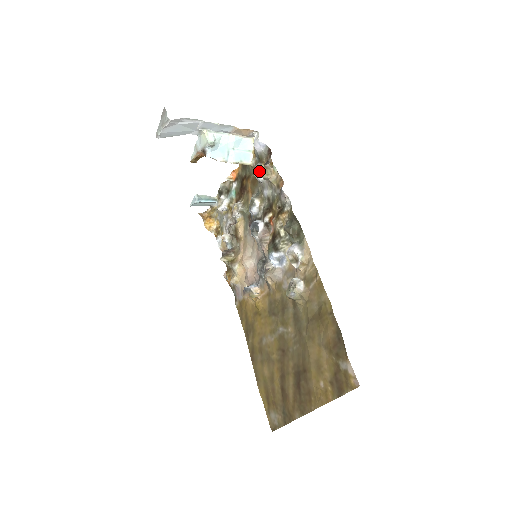
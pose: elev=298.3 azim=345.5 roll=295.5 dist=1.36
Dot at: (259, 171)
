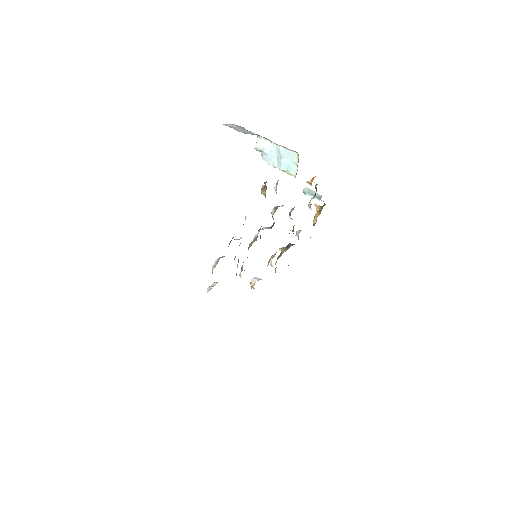
Dot at: (264, 185)
